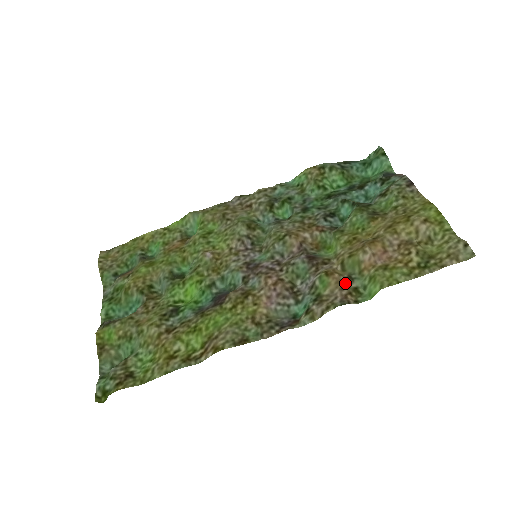
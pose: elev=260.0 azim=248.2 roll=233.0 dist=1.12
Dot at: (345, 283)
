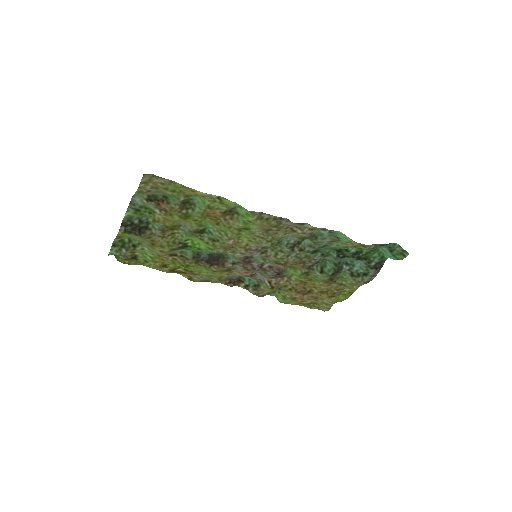
Dot at: occluded
